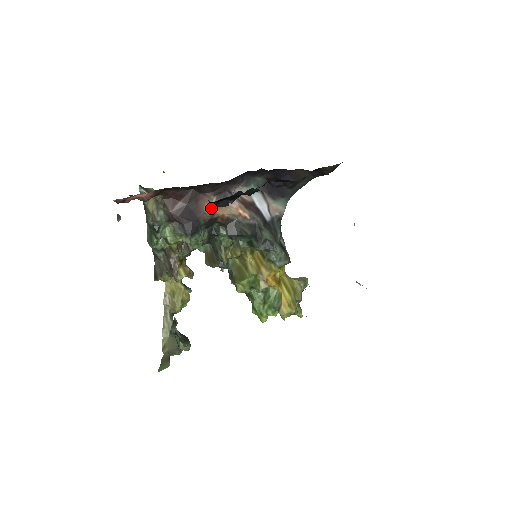
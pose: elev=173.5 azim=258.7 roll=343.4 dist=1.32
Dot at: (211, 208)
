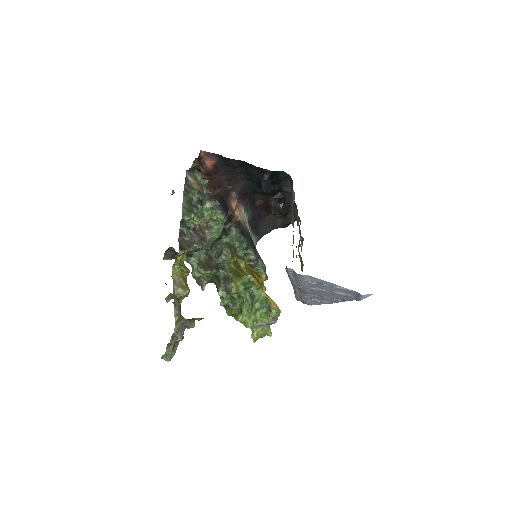
Dot at: (234, 205)
